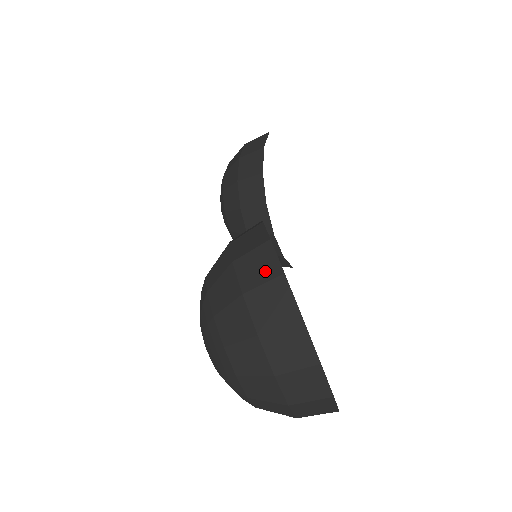
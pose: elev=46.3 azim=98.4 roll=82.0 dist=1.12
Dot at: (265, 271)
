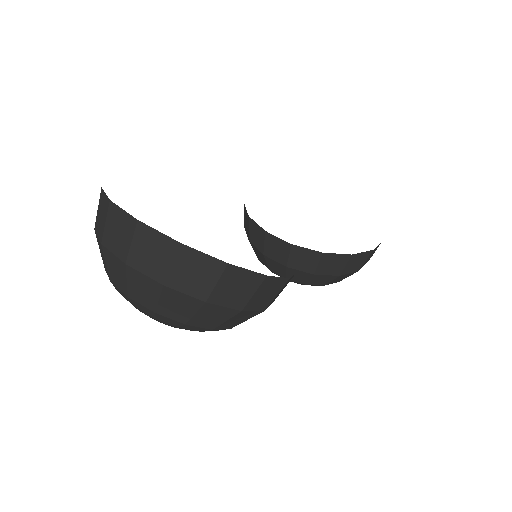
Dot at: occluded
